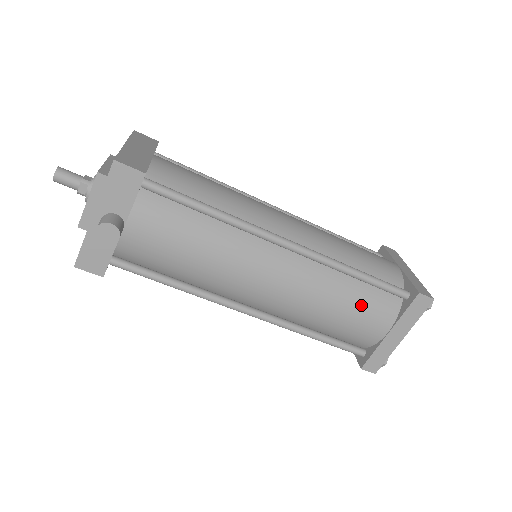
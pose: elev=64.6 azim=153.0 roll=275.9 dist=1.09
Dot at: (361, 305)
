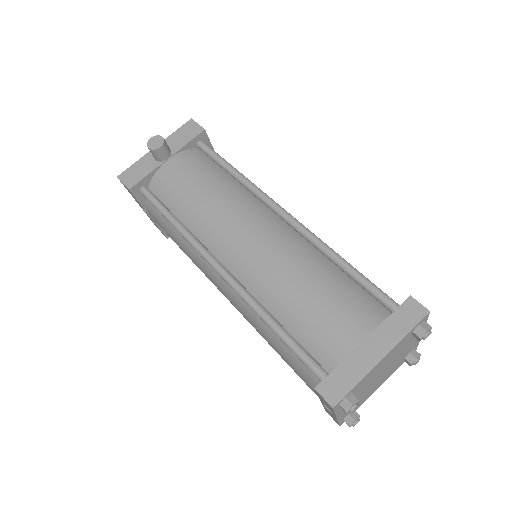
Dot at: (337, 293)
